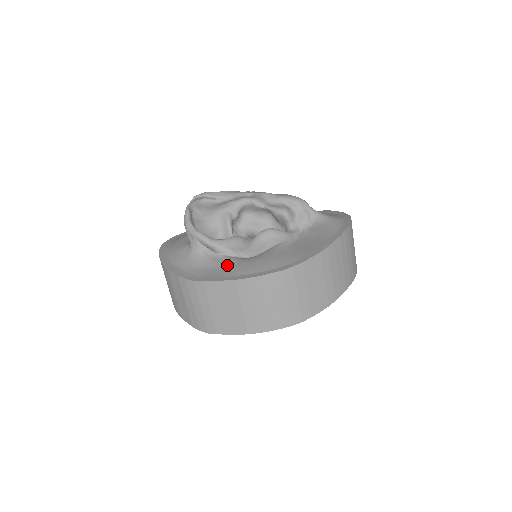
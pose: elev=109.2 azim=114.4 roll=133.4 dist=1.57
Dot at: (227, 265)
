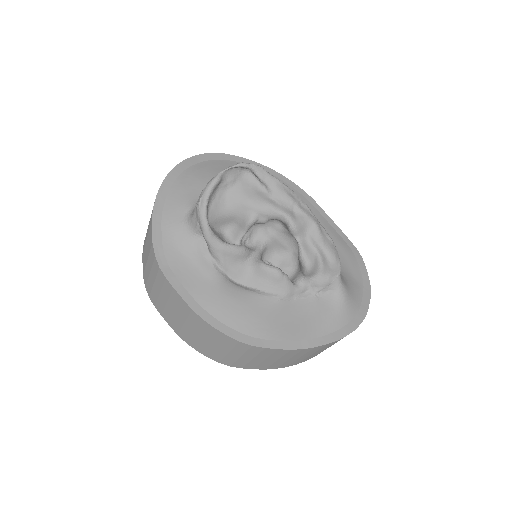
Dot at: (204, 276)
